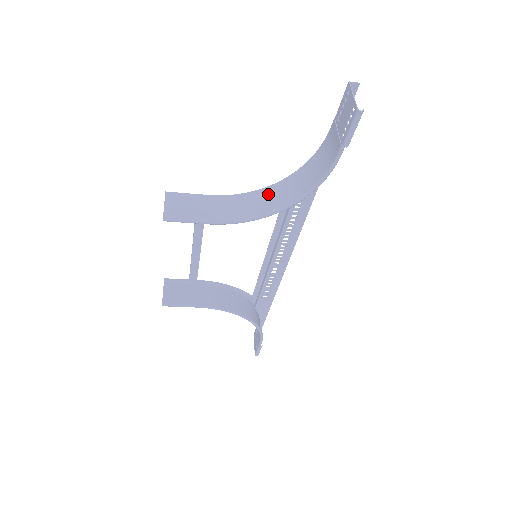
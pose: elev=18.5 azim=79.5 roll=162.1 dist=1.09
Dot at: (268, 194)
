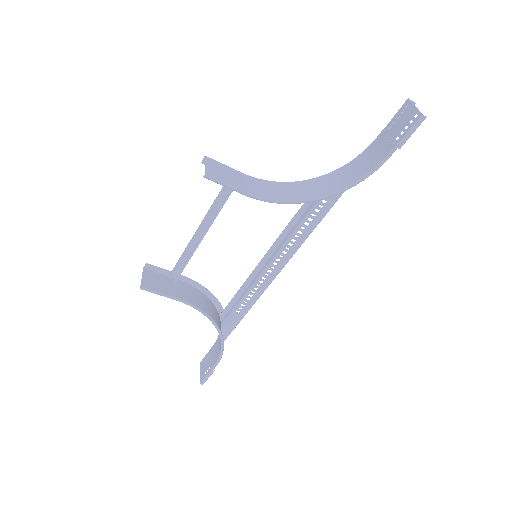
Dot at: (301, 186)
